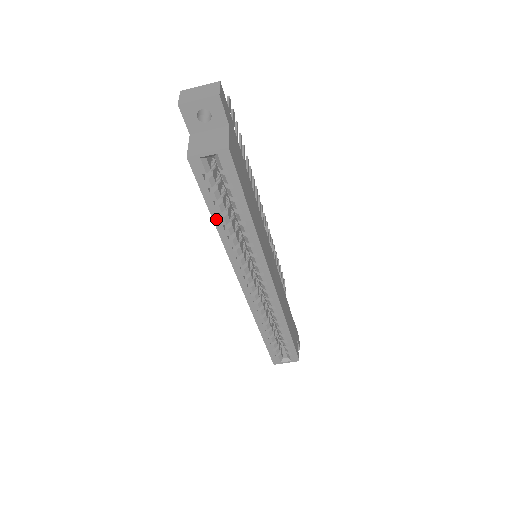
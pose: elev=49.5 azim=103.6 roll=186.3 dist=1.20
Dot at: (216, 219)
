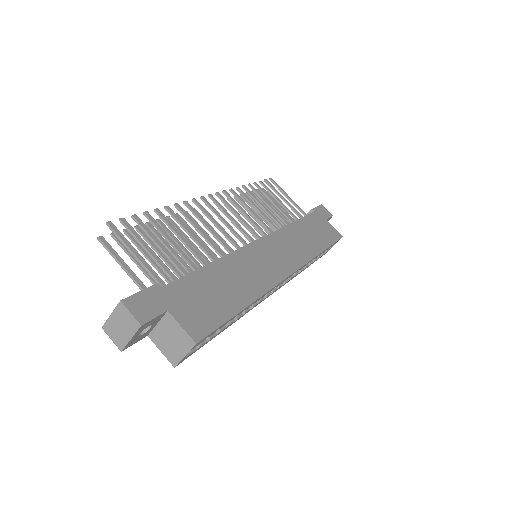
Dot at: occluded
